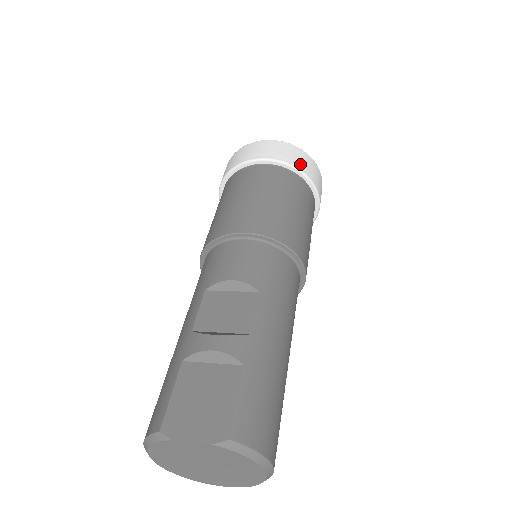
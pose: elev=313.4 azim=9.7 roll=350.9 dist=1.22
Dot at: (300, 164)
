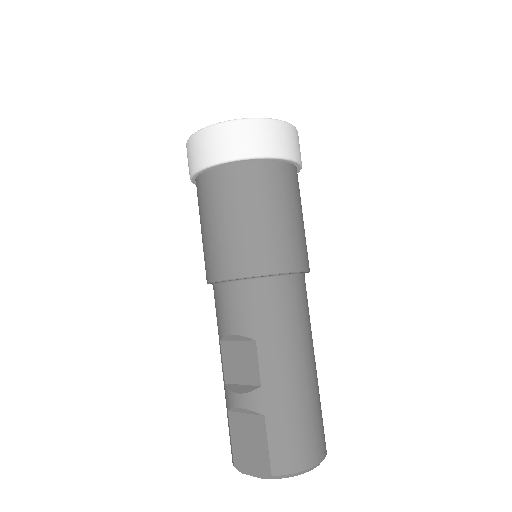
Dot at: (243, 148)
